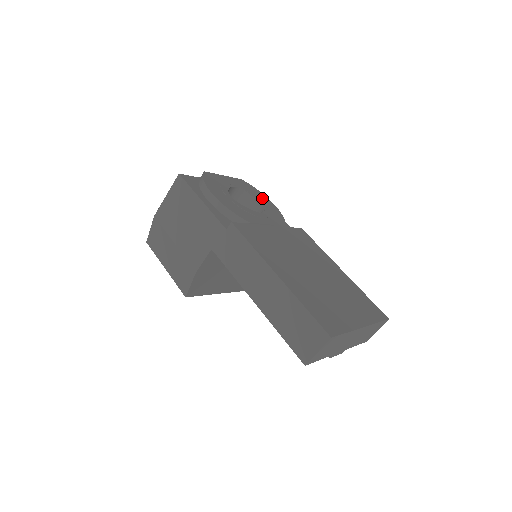
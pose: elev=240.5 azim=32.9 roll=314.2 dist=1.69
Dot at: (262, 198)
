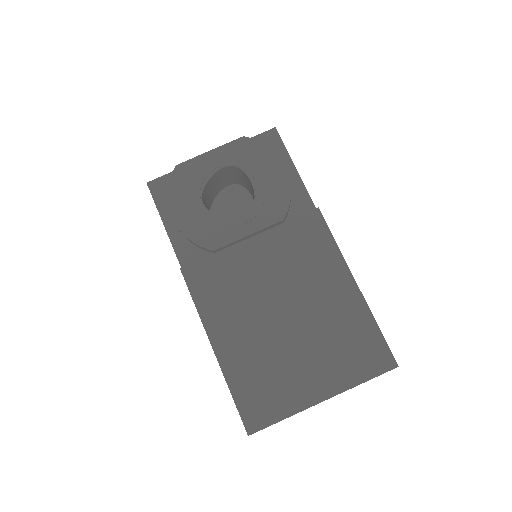
Dot at: (266, 167)
